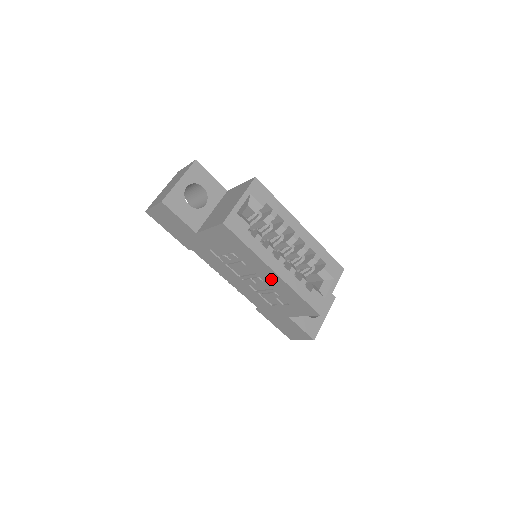
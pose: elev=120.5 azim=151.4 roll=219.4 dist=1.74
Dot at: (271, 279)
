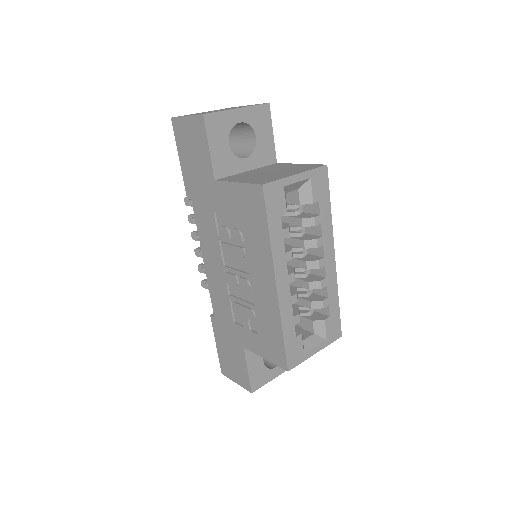
Dot at: (263, 291)
